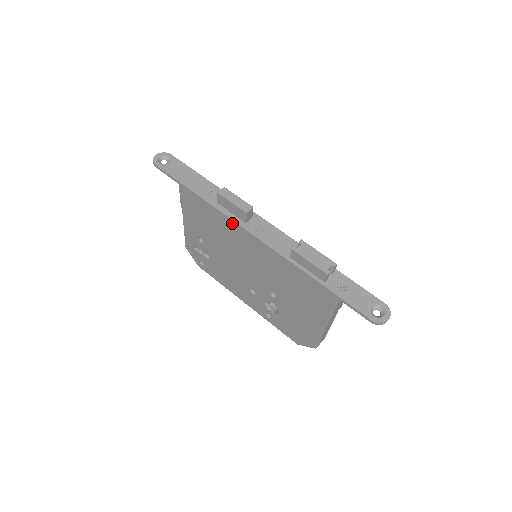
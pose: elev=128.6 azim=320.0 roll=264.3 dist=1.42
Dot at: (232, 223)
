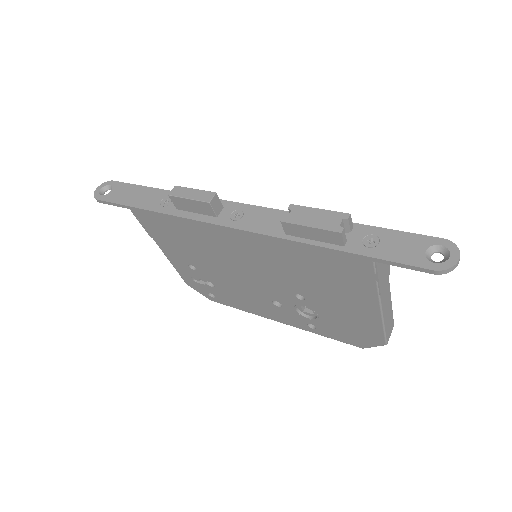
Dot at: (203, 226)
